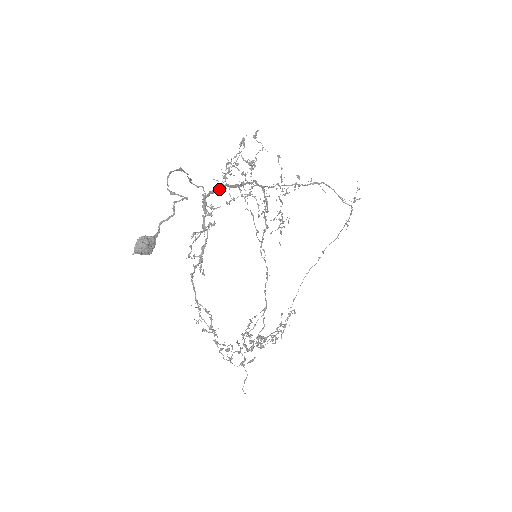
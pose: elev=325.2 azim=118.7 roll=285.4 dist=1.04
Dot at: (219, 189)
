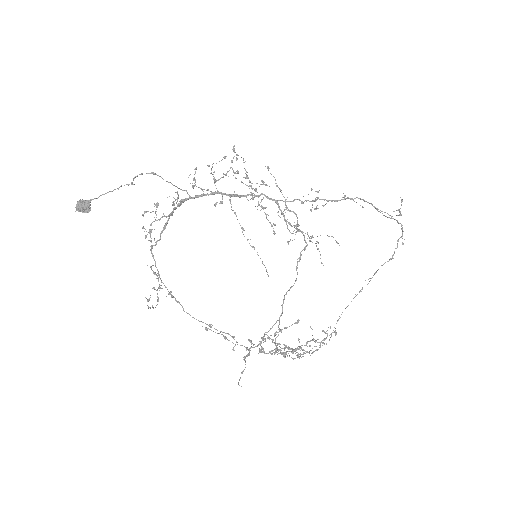
Dot at: occluded
